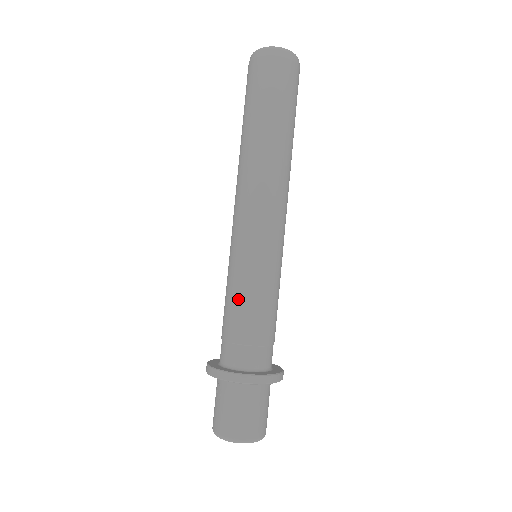
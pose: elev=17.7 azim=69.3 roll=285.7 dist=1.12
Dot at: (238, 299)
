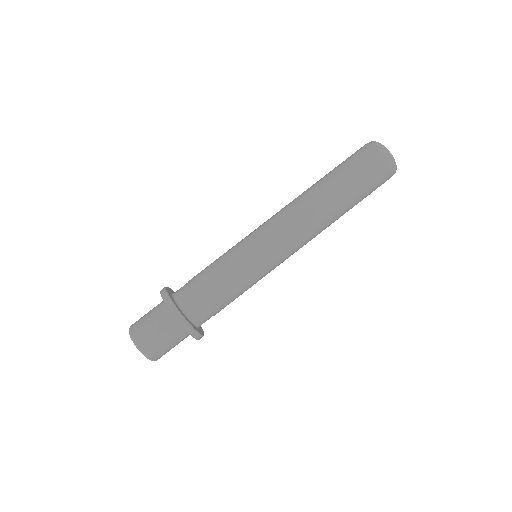
Dot at: (224, 274)
